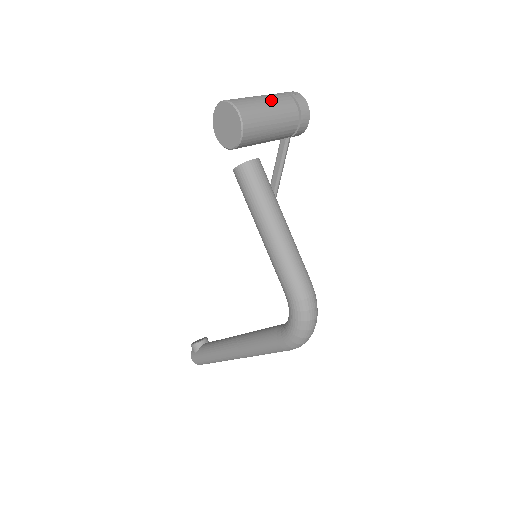
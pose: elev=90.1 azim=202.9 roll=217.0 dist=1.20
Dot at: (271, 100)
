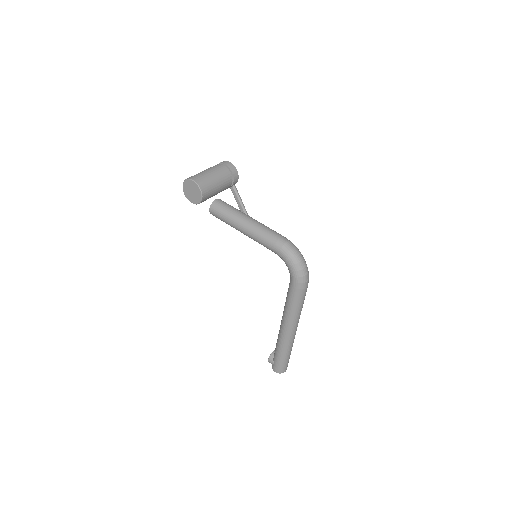
Dot at: (208, 169)
